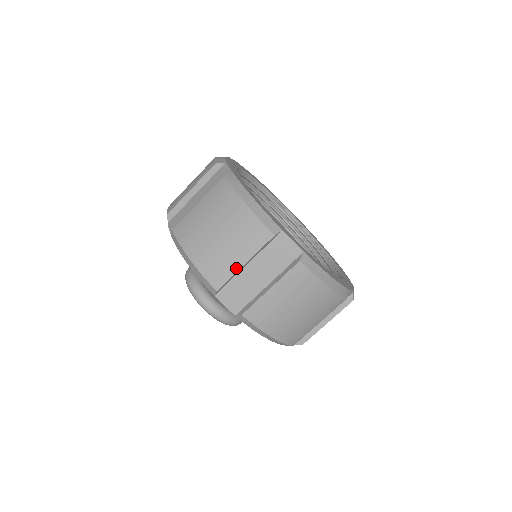
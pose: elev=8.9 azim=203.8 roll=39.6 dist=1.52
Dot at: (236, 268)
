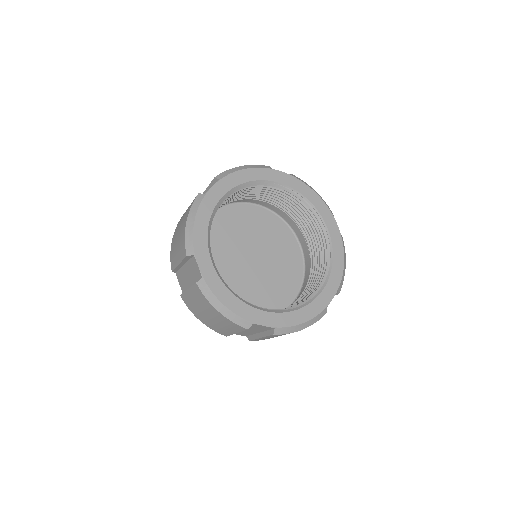
Dot at: (177, 264)
